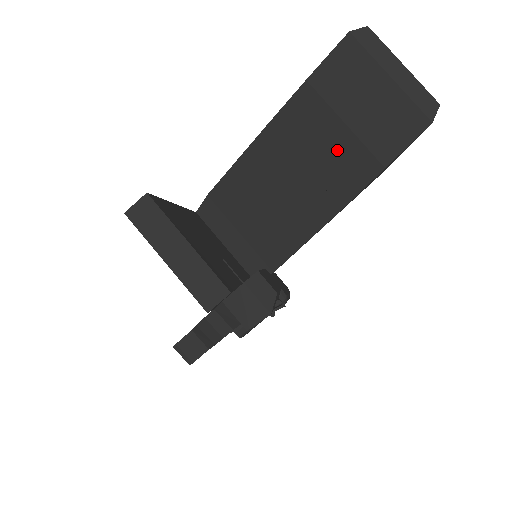
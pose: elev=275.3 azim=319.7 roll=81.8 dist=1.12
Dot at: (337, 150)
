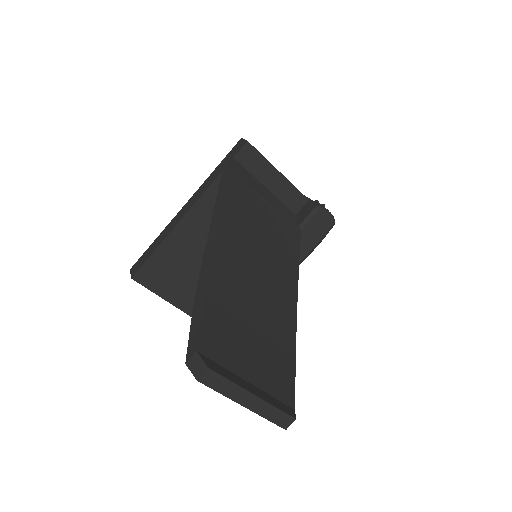
Dot at: occluded
